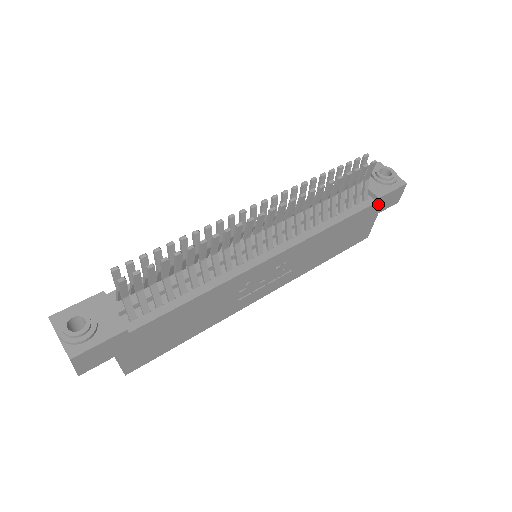
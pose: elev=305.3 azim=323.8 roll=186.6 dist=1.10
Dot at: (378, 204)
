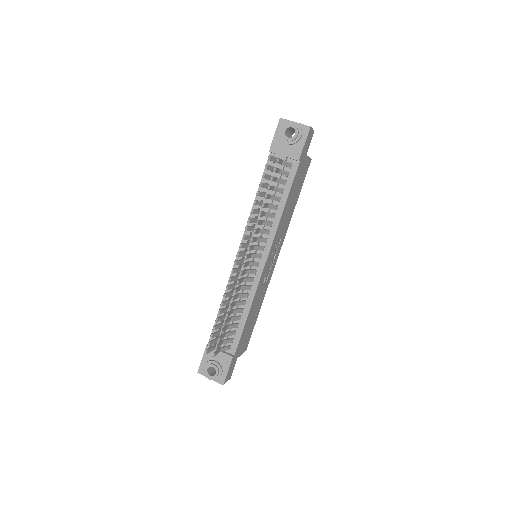
Dot at: (301, 159)
